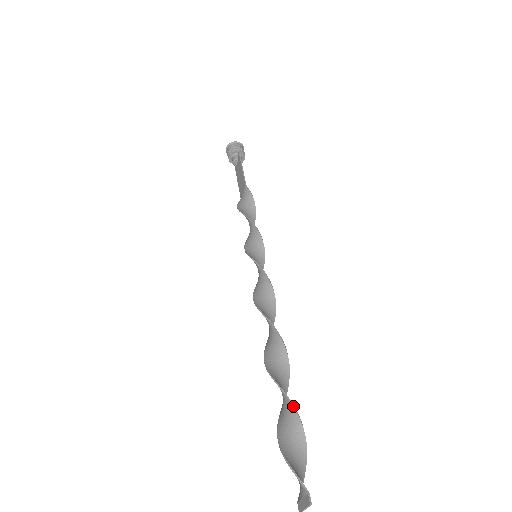
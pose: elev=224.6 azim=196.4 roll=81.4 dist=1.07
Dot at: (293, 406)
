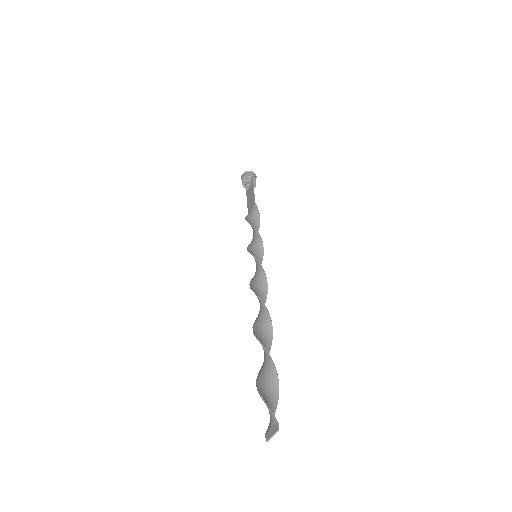
Dot at: (273, 362)
